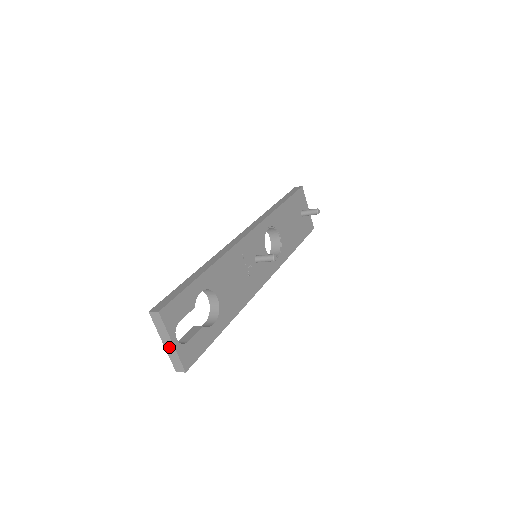
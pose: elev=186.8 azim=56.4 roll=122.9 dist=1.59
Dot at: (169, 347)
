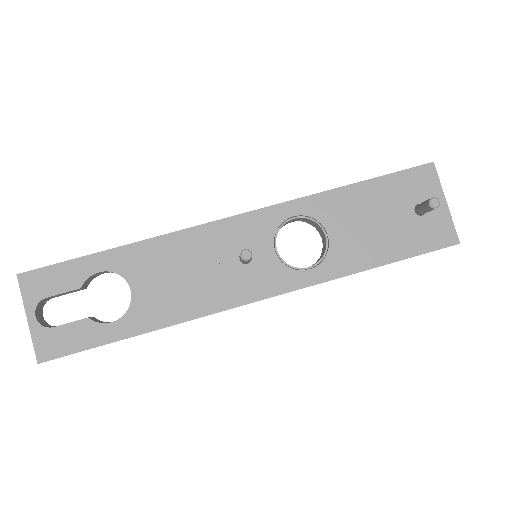
Dot at: (33, 325)
